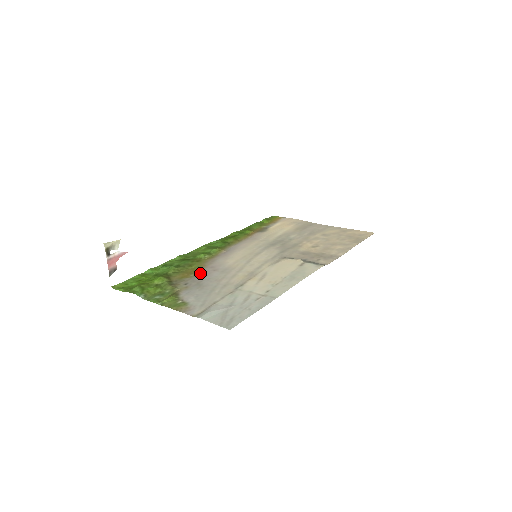
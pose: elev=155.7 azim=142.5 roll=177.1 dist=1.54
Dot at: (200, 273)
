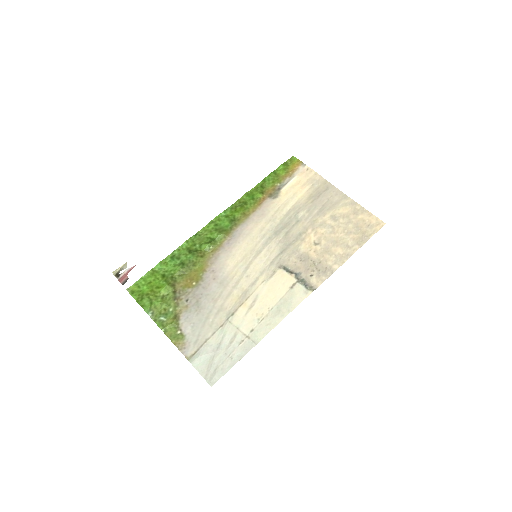
Dot at: (201, 282)
